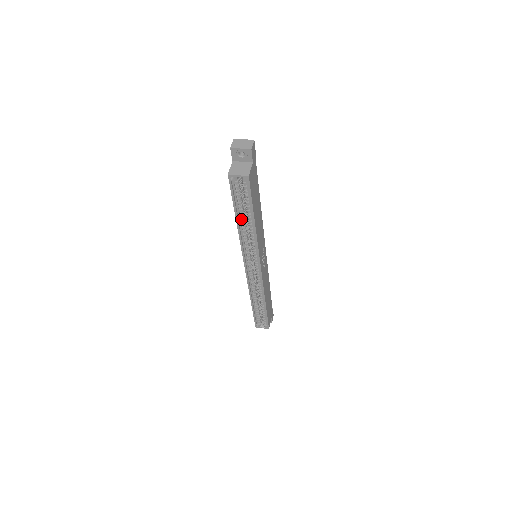
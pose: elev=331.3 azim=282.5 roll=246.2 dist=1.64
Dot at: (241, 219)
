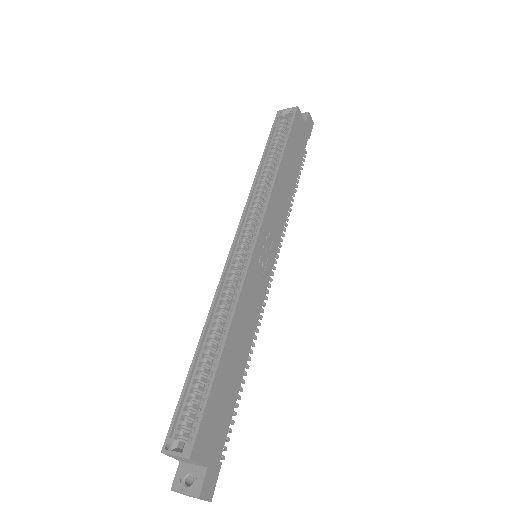
Dot at: (266, 166)
